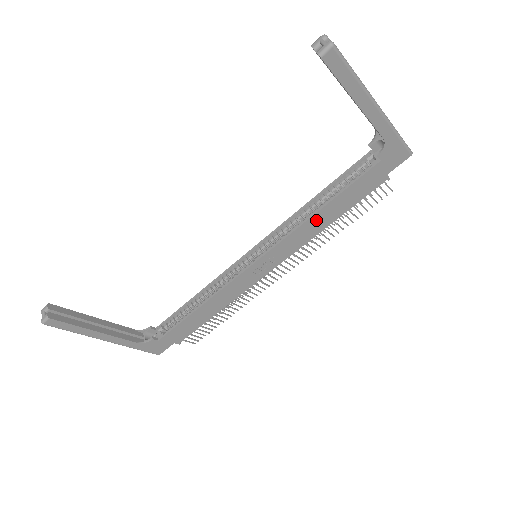
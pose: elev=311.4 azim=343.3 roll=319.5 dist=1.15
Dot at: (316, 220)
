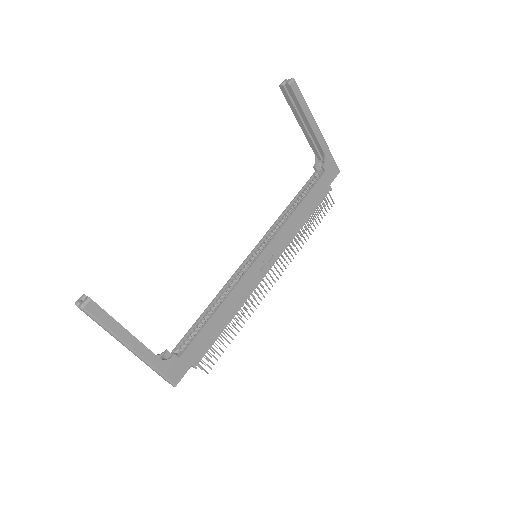
Dot at: (295, 218)
